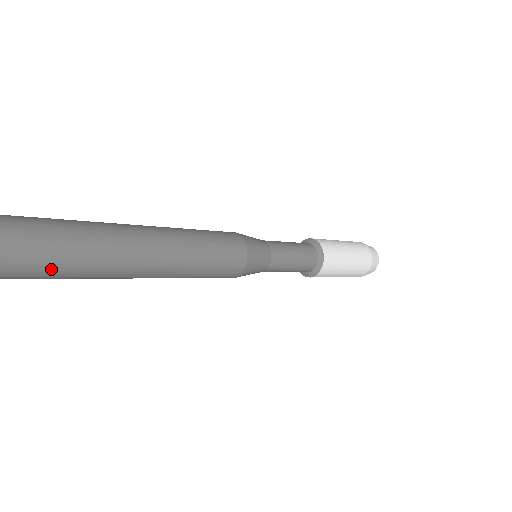
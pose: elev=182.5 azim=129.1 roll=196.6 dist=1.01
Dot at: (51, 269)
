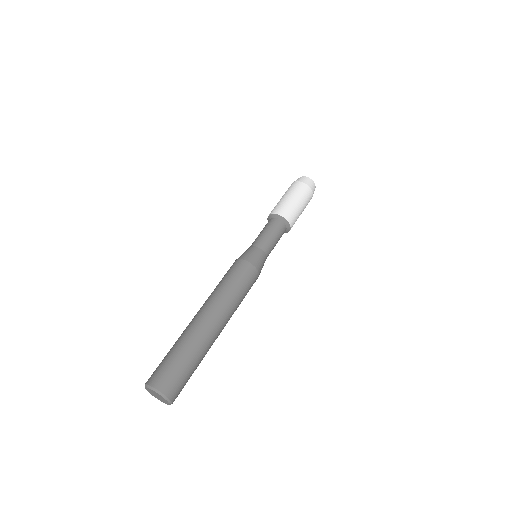
Dot at: (197, 365)
